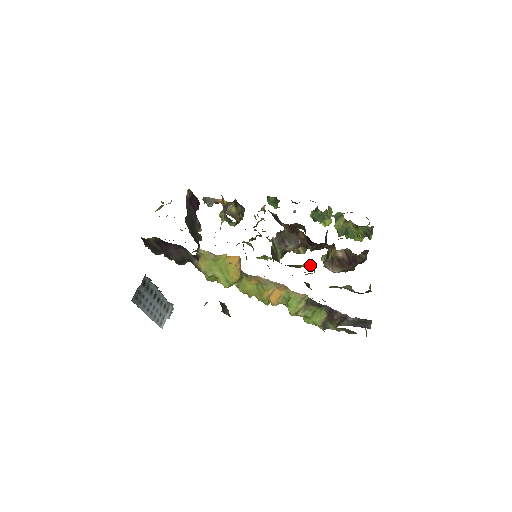
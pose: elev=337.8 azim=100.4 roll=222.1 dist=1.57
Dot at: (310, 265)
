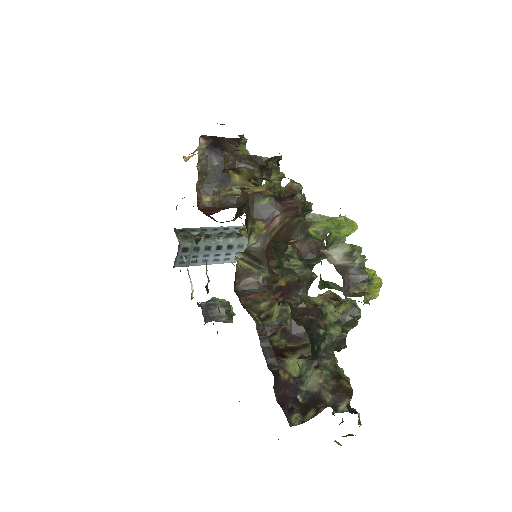
Dot at: (279, 314)
